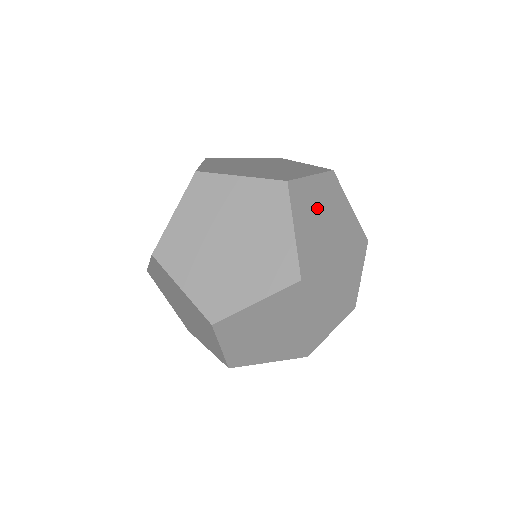
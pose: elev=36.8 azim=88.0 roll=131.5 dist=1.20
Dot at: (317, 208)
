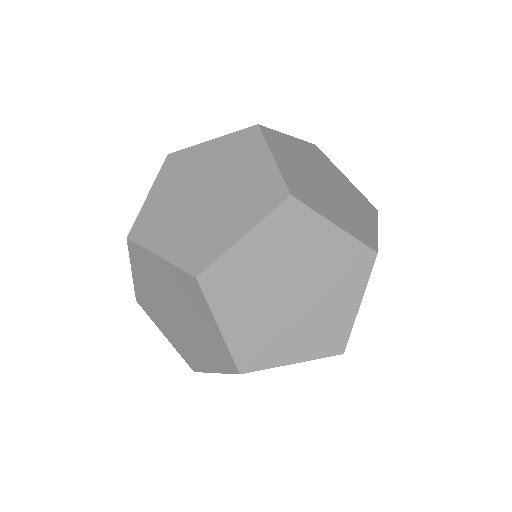
Dot at: (259, 276)
